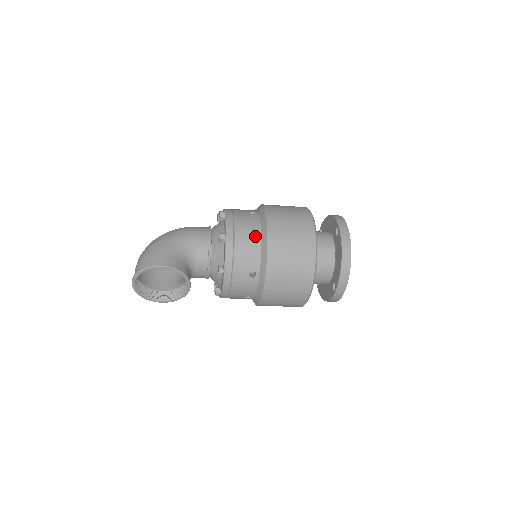
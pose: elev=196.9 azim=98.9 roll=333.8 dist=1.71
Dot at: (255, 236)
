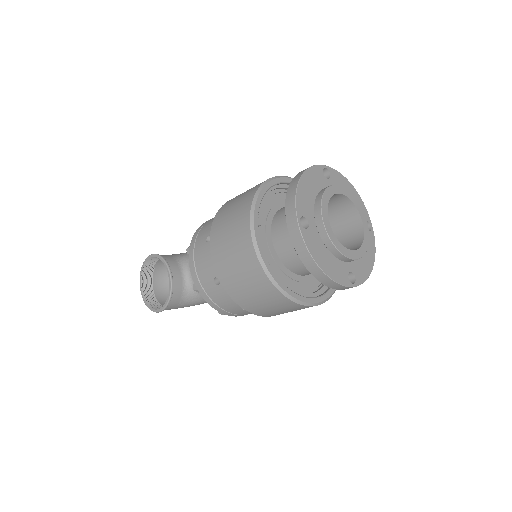
Dot at: occluded
